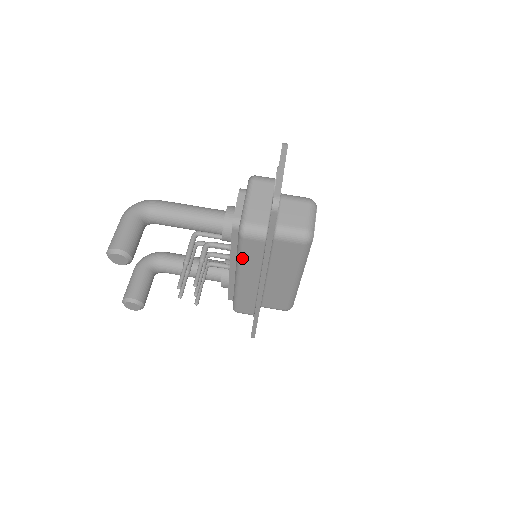
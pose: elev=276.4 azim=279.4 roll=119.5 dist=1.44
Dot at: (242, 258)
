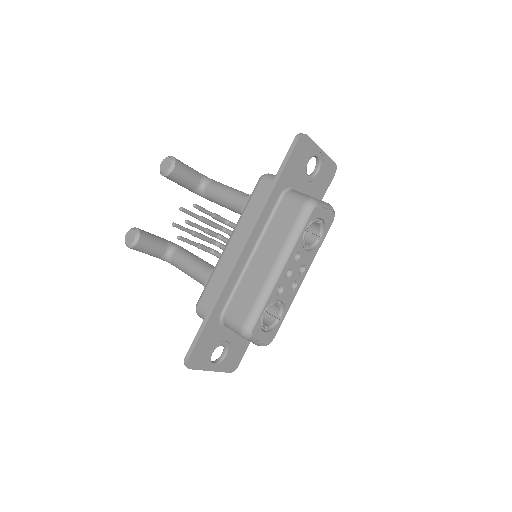
Dot at: (246, 209)
